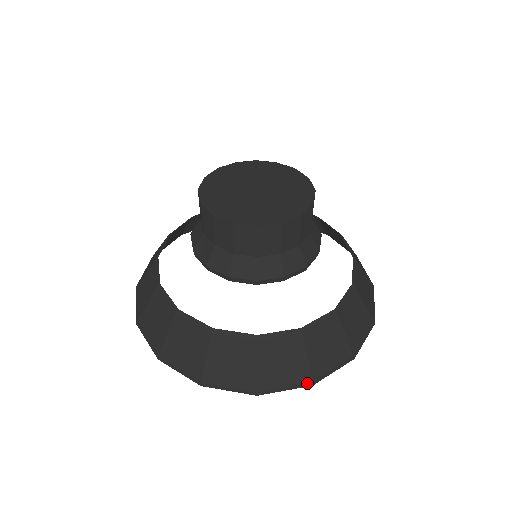
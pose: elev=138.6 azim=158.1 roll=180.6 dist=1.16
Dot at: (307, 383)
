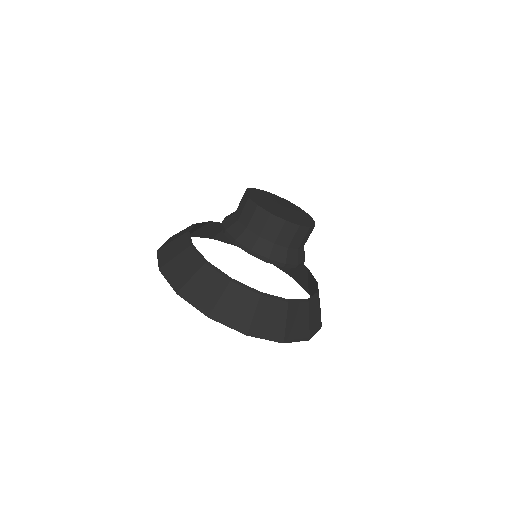
Dot at: (244, 331)
